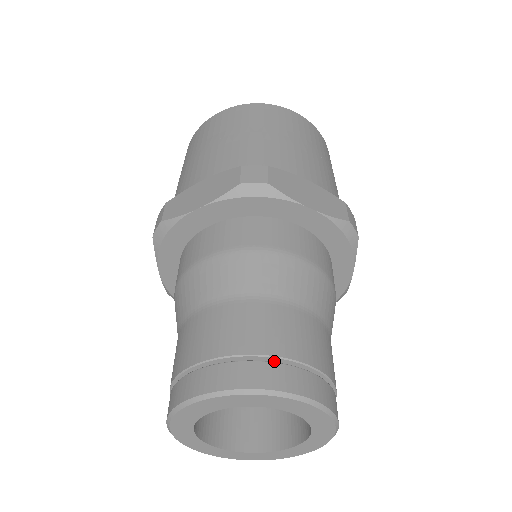
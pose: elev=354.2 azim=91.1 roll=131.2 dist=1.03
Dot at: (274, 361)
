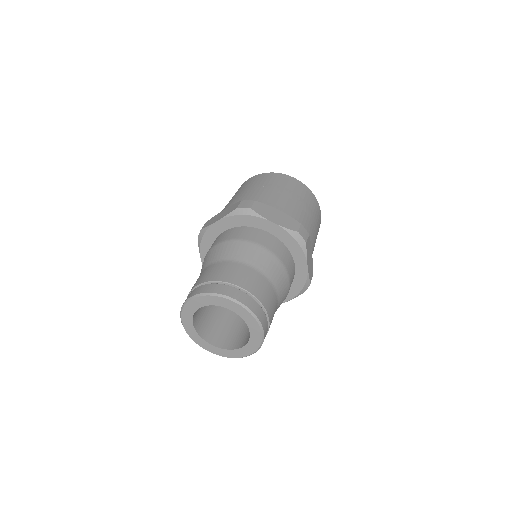
Dot at: (229, 286)
